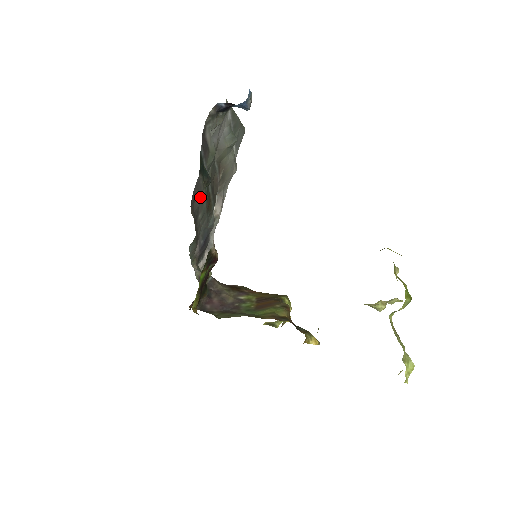
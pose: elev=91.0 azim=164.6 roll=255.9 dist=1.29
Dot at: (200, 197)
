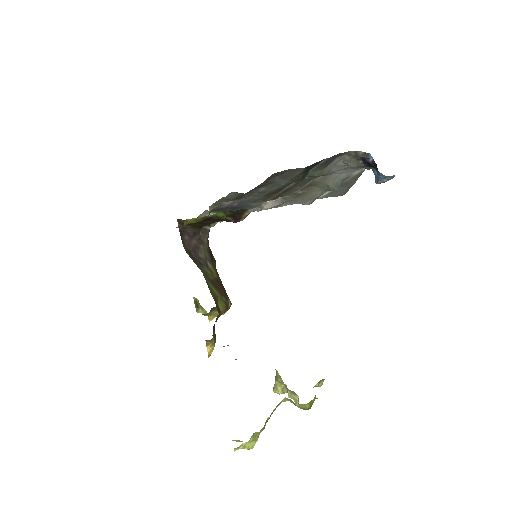
Dot at: (282, 180)
